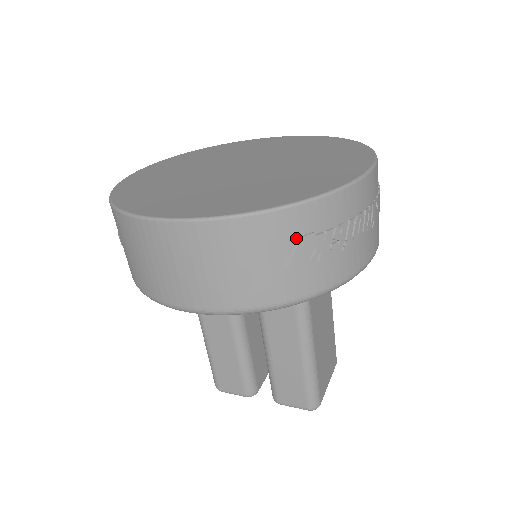
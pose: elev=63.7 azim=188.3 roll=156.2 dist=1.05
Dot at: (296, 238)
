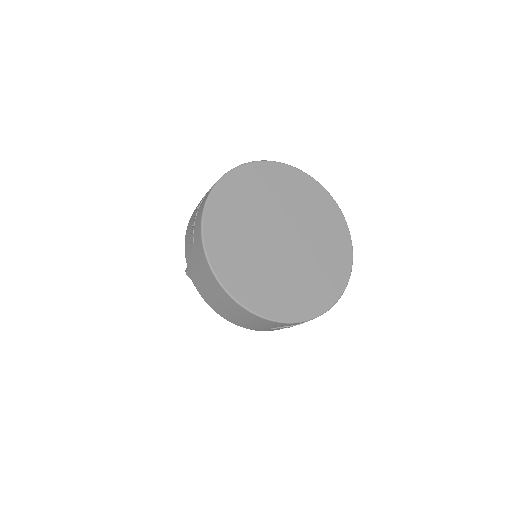
Dot at: (284, 326)
